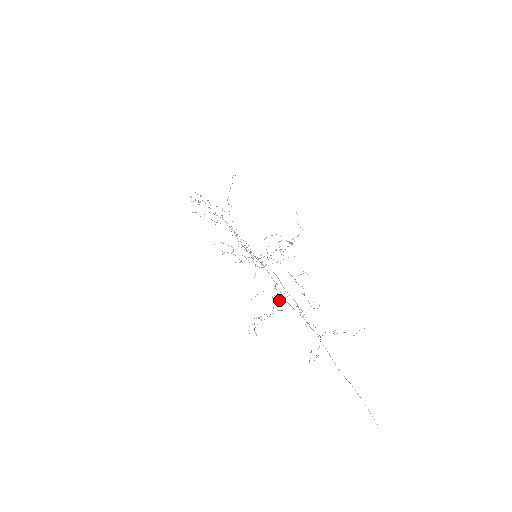
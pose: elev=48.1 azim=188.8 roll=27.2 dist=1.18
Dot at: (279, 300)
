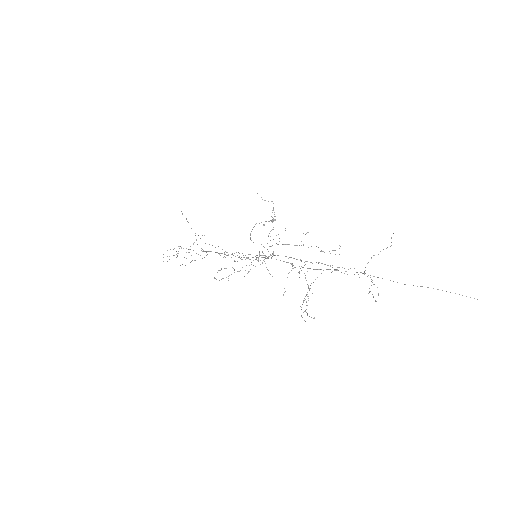
Dot at: occluded
